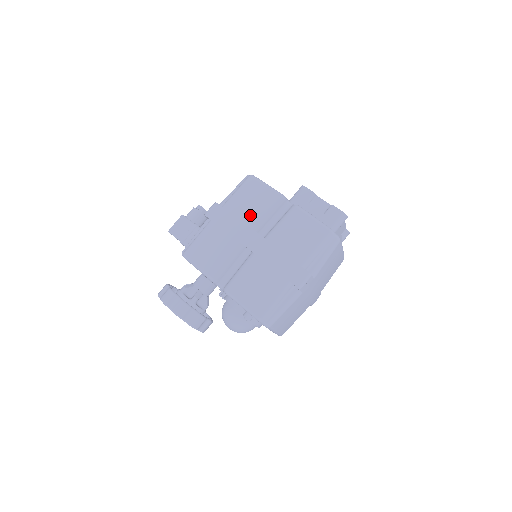
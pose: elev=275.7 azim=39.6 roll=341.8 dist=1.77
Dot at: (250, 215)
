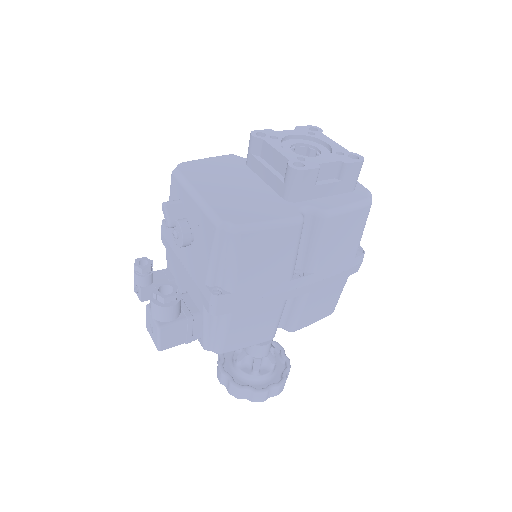
Dot at: (278, 273)
